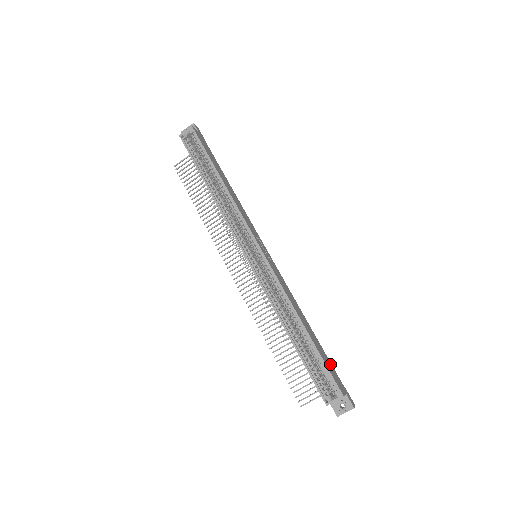
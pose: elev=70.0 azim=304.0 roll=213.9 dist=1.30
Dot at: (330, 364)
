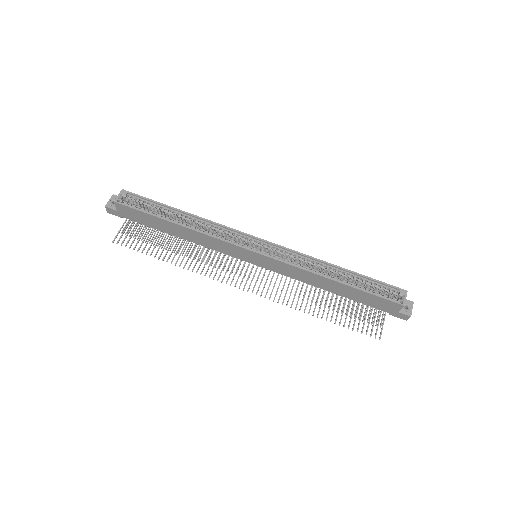
Dot at: occluded
